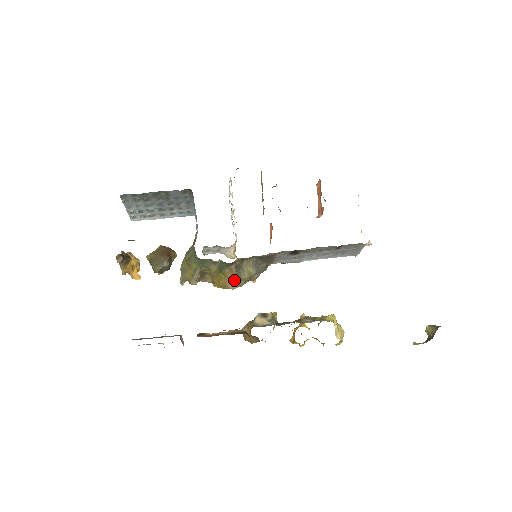
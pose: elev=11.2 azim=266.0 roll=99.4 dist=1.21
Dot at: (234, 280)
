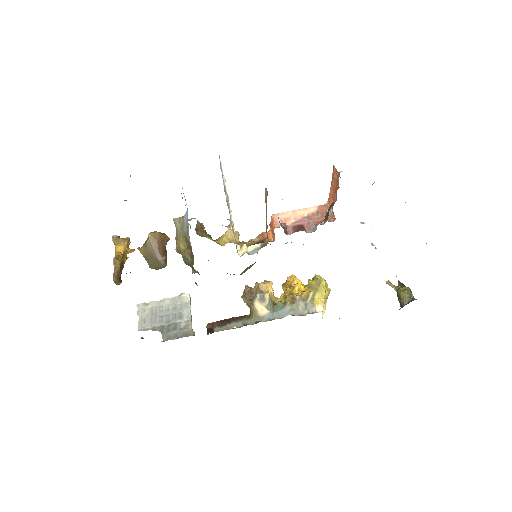
Dot at: occluded
